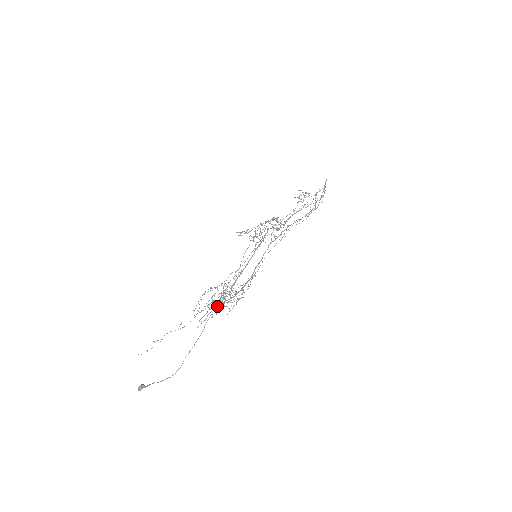
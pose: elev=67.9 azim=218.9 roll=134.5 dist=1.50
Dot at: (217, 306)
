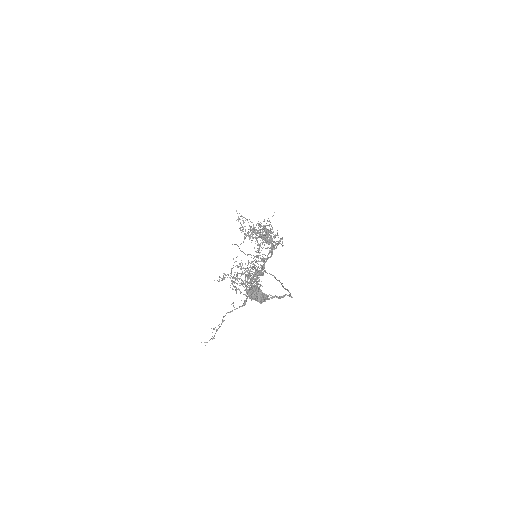
Dot at: occluded
